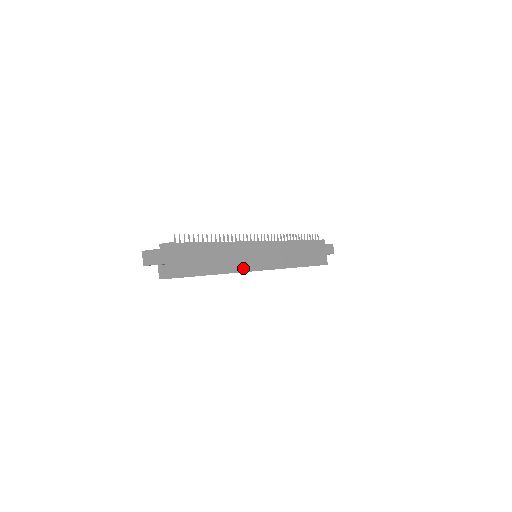
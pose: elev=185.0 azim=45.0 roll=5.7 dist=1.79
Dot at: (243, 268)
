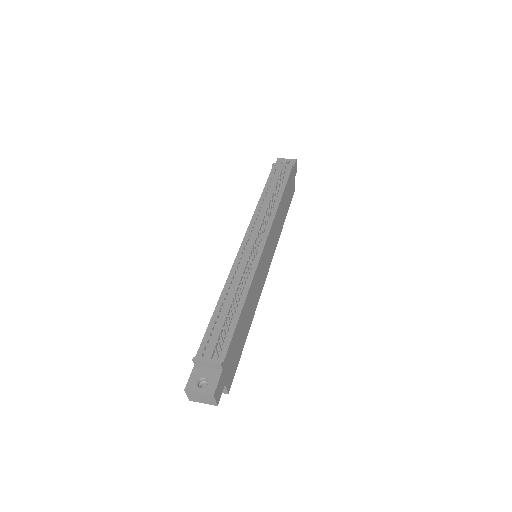
Dot at: (259, 293)
